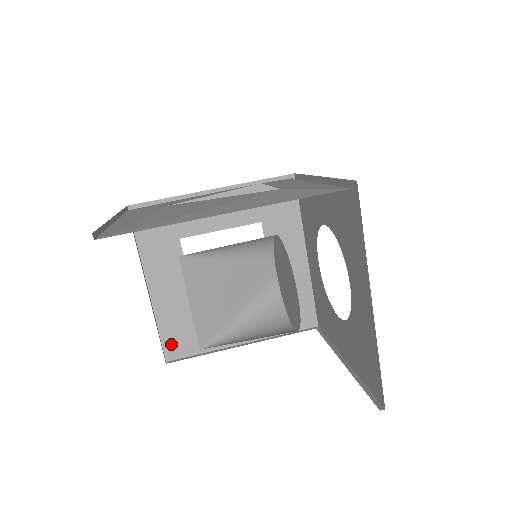
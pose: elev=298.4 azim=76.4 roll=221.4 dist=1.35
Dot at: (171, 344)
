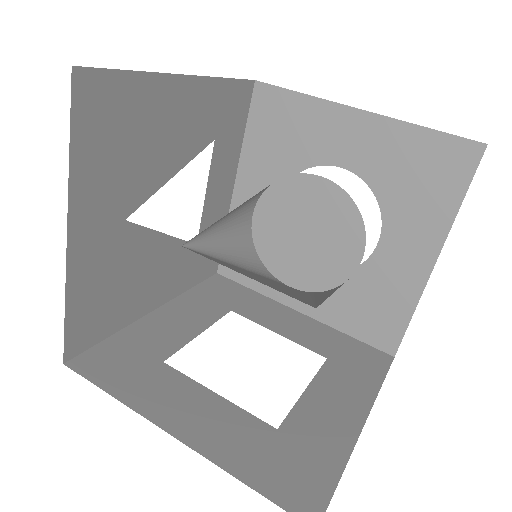
Dot at: (290, 494)
